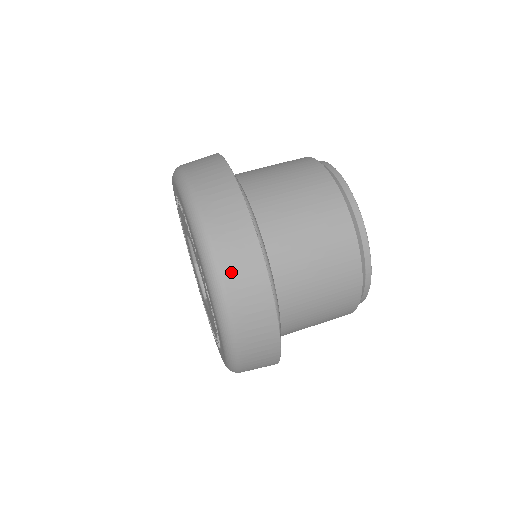
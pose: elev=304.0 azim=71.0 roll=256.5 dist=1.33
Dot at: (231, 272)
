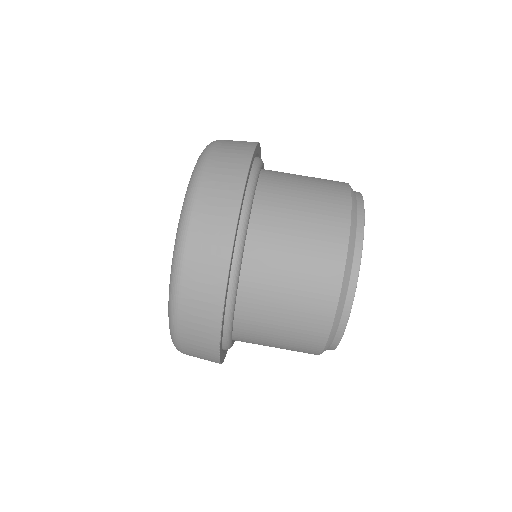
Dot at: (191, 355)
